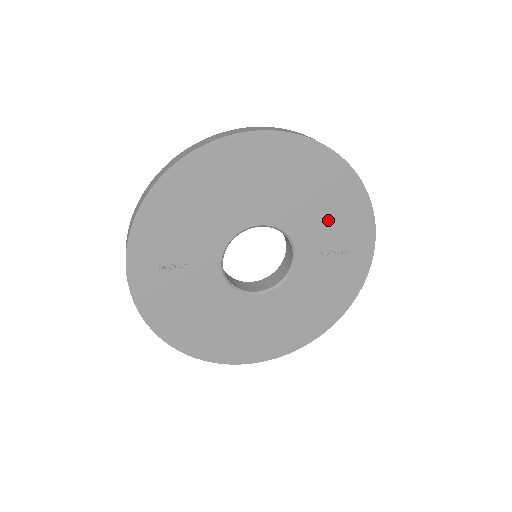
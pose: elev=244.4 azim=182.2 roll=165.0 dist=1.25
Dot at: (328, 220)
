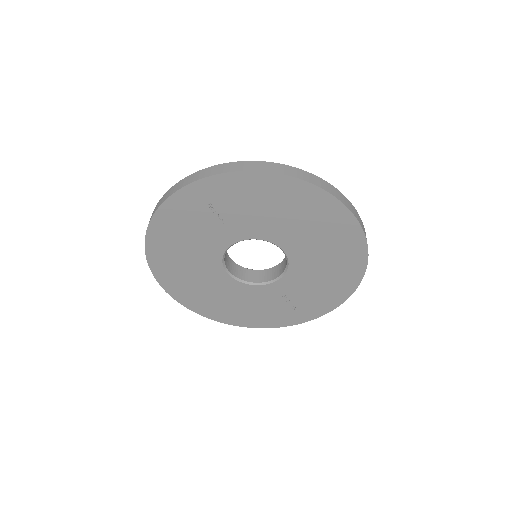
Dot at: (312, 289)
